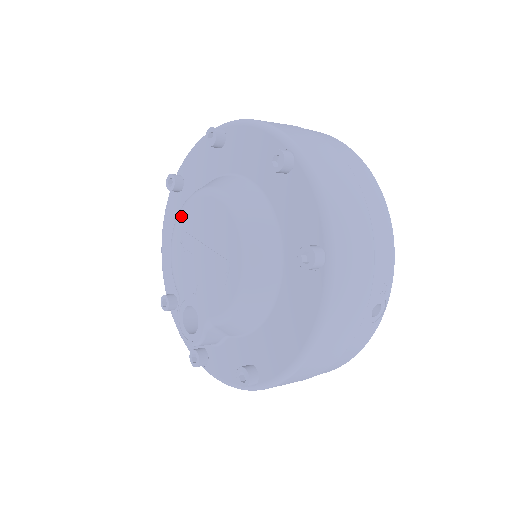
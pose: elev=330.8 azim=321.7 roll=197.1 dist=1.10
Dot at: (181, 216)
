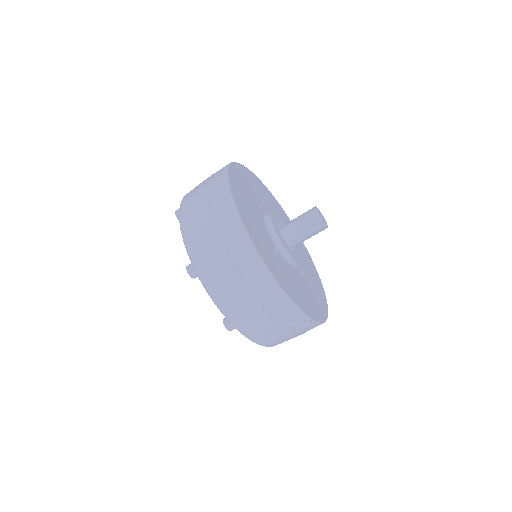
Dot at: occluded
